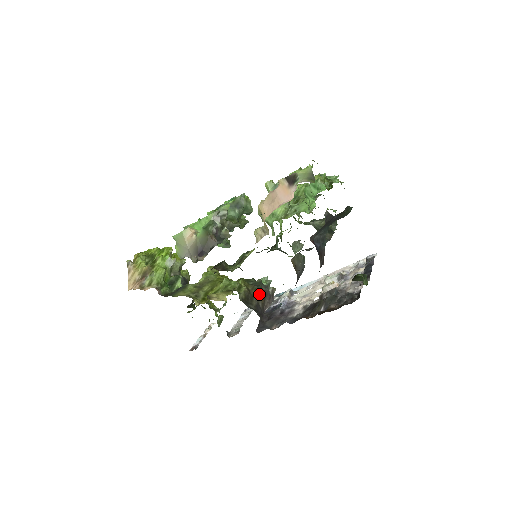
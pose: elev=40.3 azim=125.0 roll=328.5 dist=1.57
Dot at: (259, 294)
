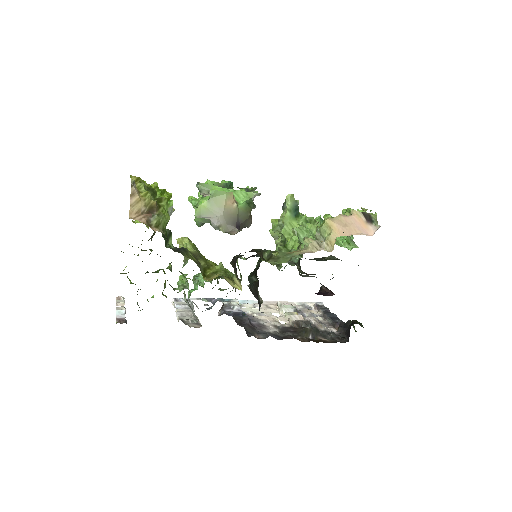
Dot at: occluded
